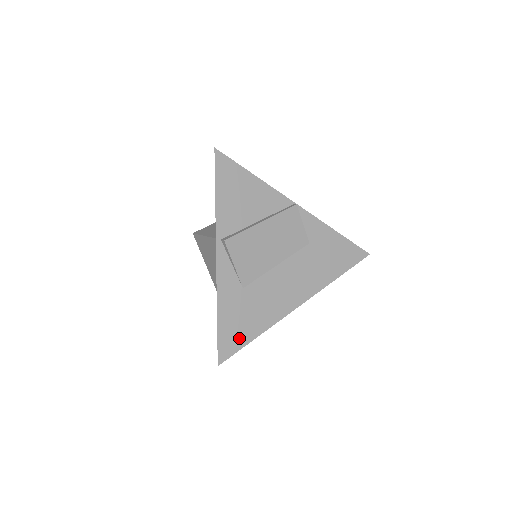
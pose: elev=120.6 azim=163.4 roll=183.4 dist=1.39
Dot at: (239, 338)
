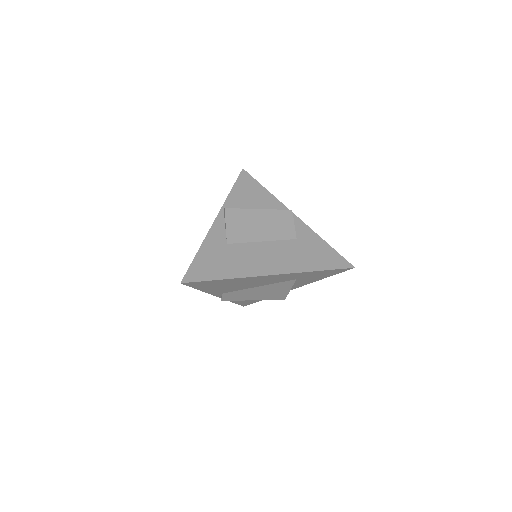
Dot at: (208, 273)
